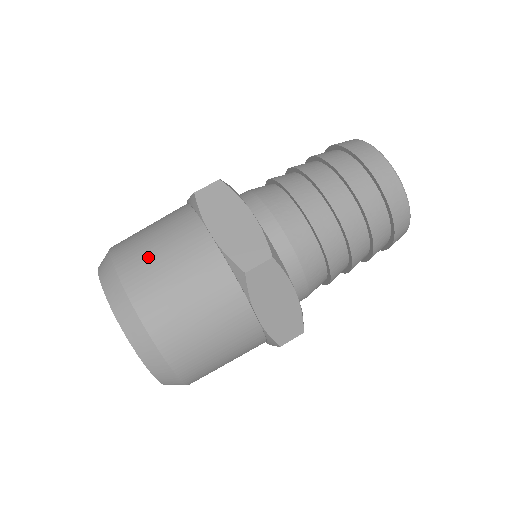
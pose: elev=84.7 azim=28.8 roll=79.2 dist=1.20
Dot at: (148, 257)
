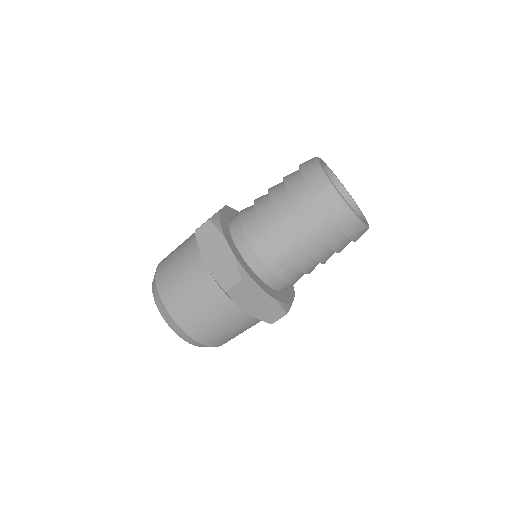
Dot at: occluded
